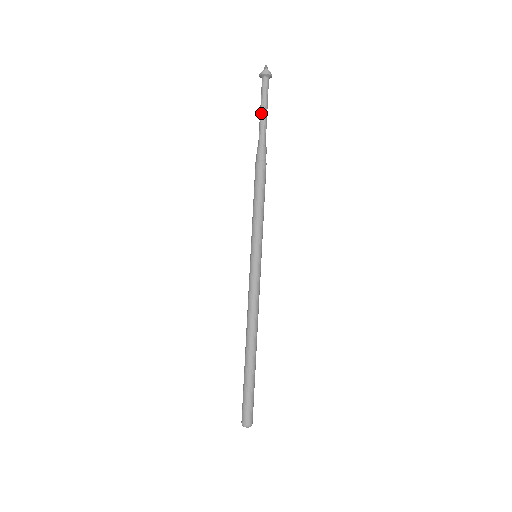
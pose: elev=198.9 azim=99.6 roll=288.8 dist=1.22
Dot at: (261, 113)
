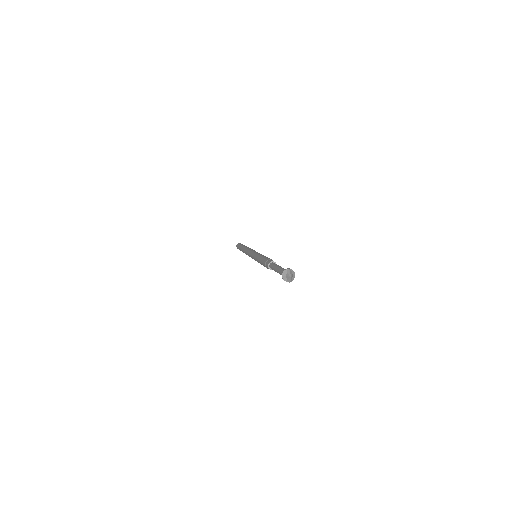
Dot at: (277, 272)
